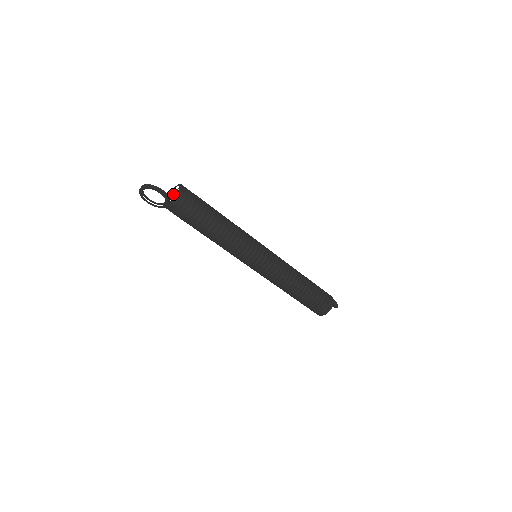
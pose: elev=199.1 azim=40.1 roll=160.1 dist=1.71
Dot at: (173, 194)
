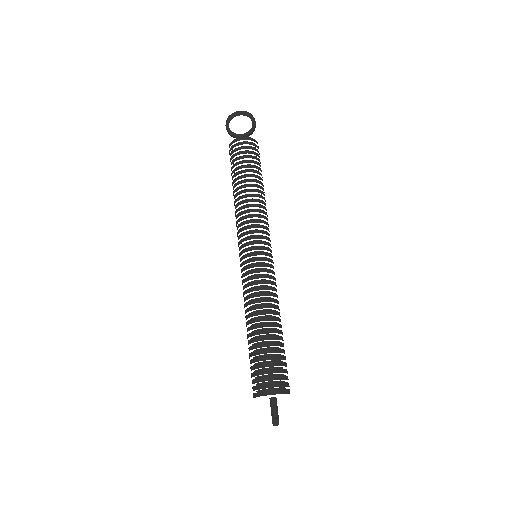
Dot at: occluded
